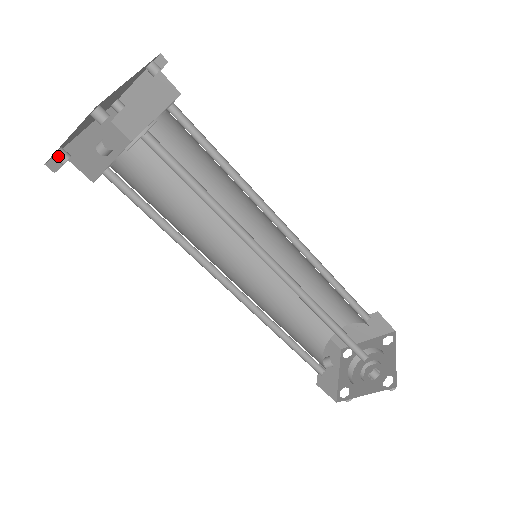
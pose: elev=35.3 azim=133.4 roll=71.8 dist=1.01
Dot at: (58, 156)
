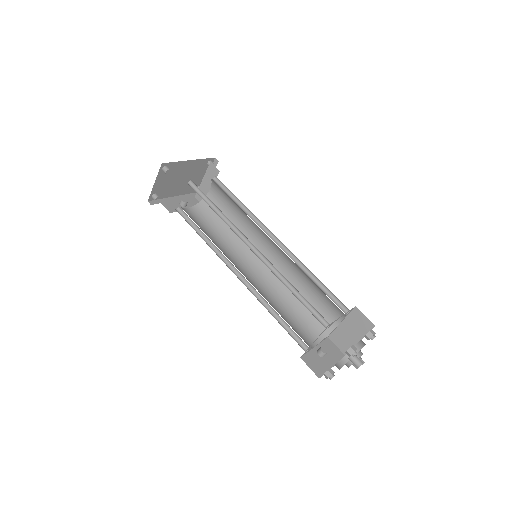
Dot at: (153, 196)
